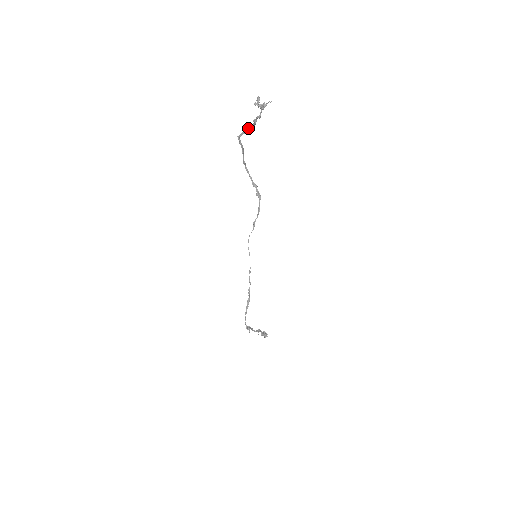
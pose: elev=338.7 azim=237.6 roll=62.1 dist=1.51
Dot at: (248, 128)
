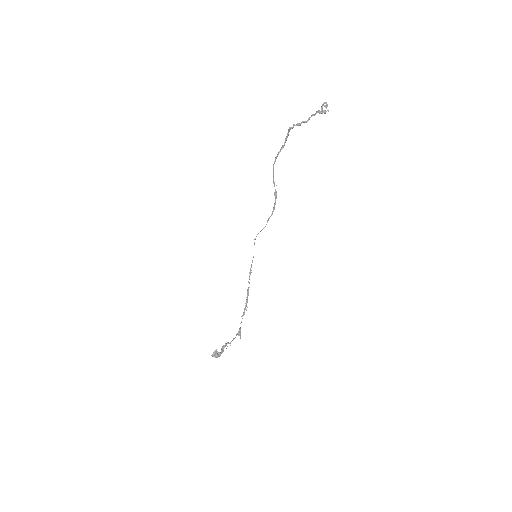
Dot at: (289, 129)
